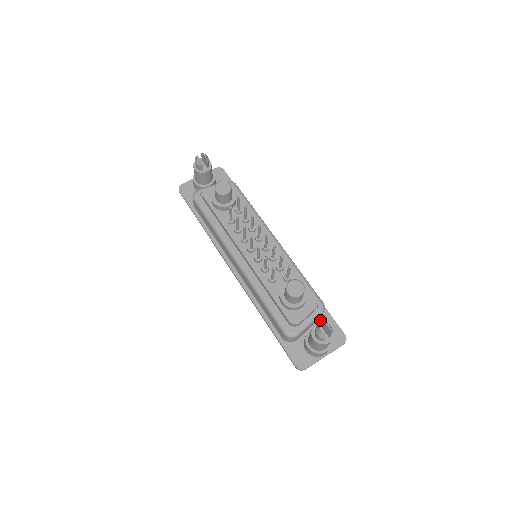
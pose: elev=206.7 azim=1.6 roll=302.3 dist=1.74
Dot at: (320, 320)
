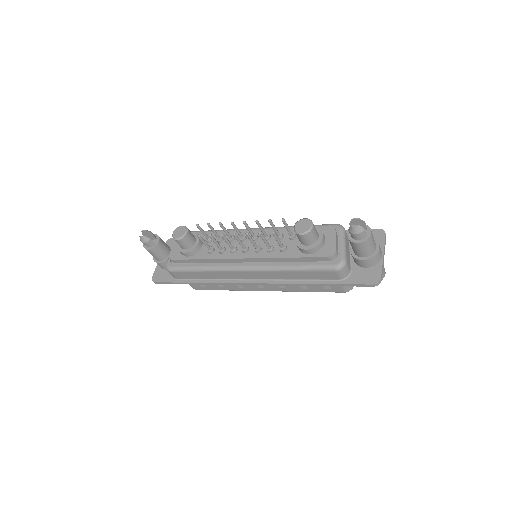
Dot at: occluded
